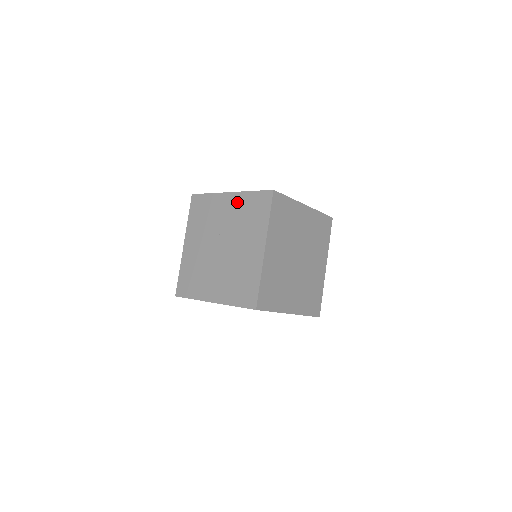
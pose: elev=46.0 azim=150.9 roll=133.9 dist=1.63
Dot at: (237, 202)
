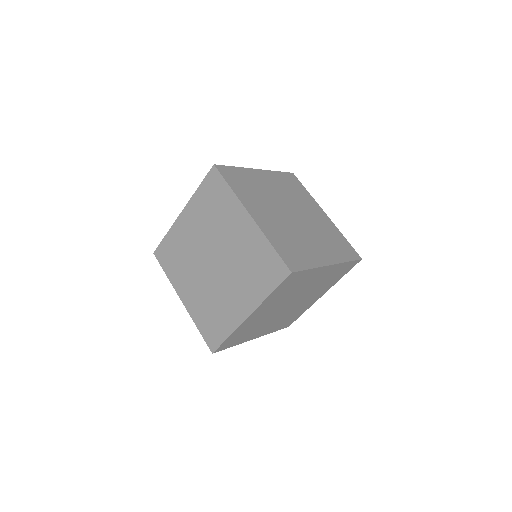
Dot at: (194, 211)
